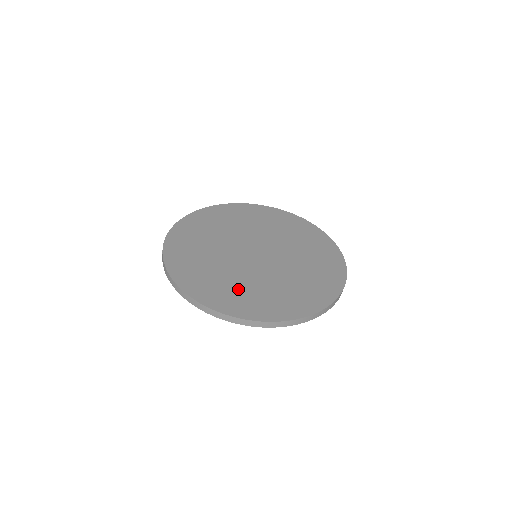
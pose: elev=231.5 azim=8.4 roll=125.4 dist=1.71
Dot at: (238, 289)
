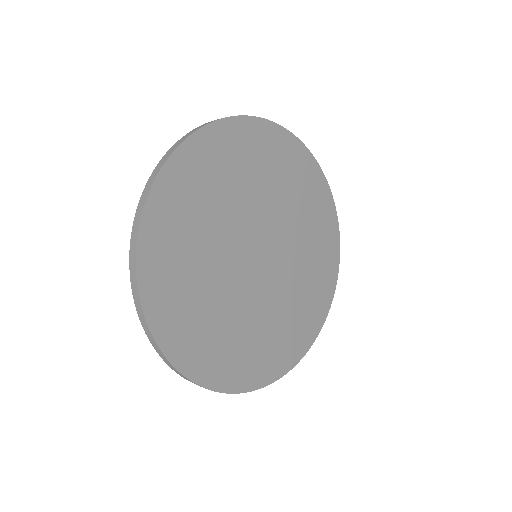
Dot at: (193, 291)
